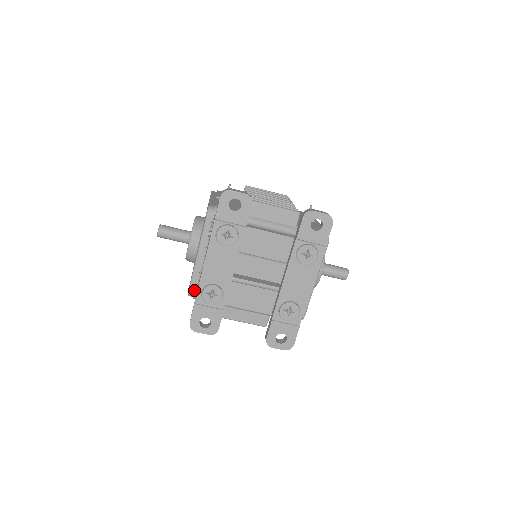
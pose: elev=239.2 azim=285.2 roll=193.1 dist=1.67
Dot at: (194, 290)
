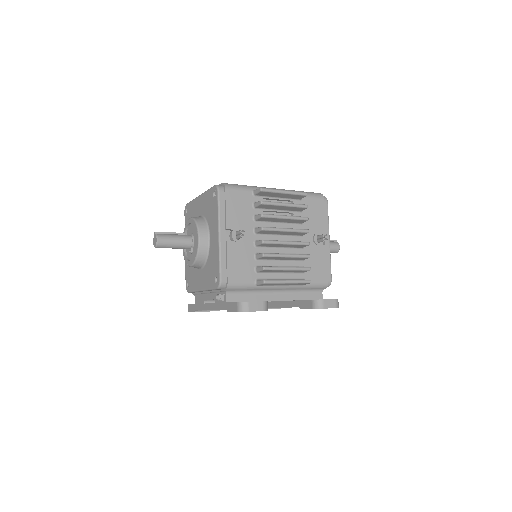
Dot at: (193, 292)
